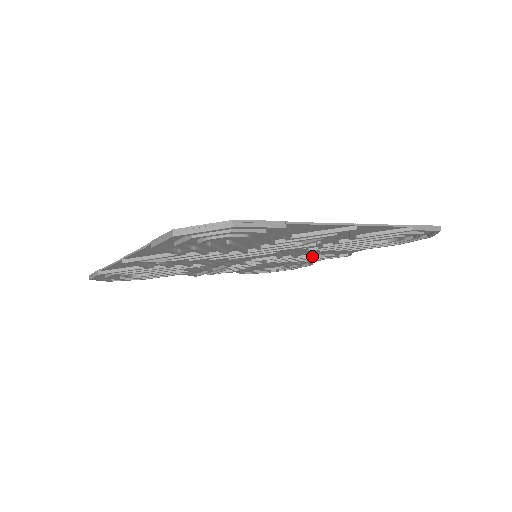
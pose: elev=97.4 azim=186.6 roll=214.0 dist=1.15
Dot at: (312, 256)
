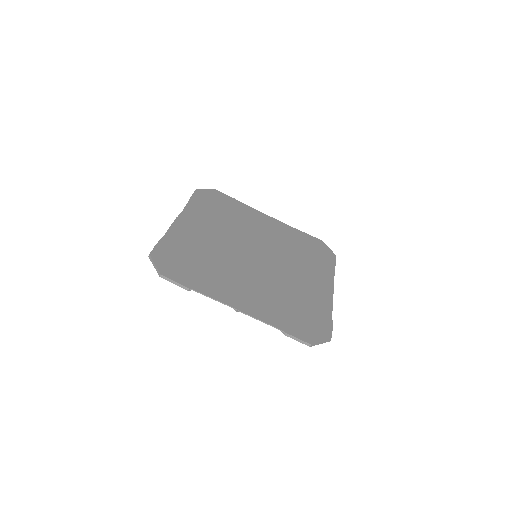
Dot at: occluded
